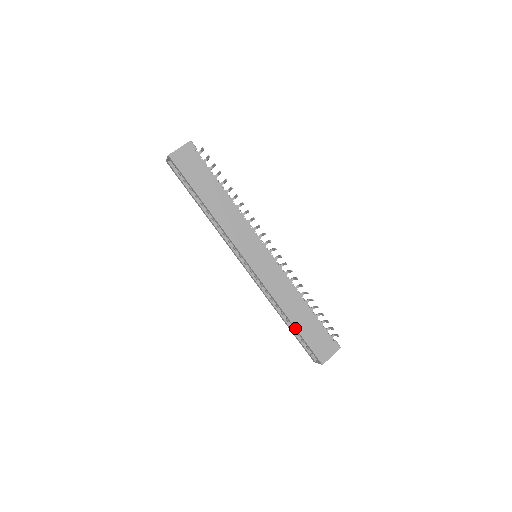
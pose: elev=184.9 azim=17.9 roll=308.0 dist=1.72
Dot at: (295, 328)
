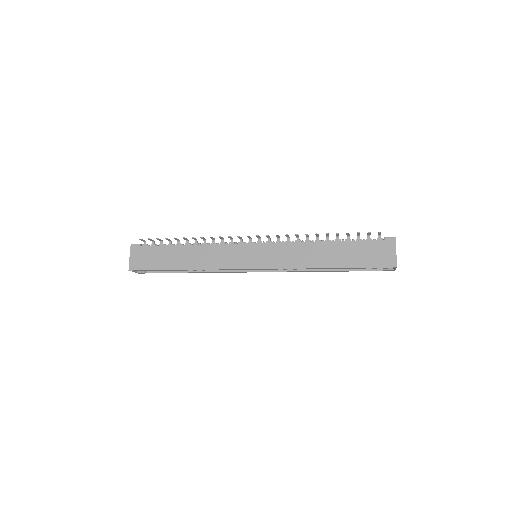
Dot at: (341, 268)
